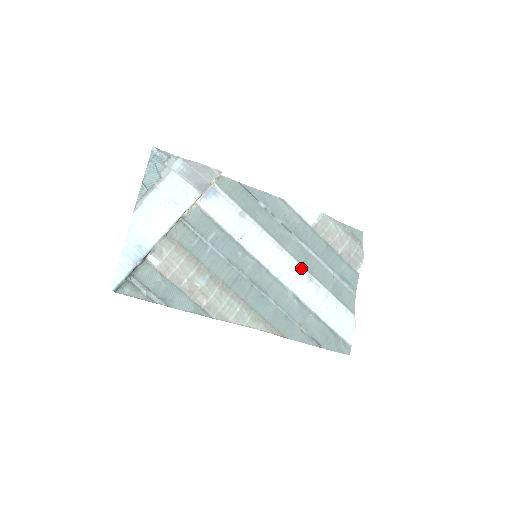
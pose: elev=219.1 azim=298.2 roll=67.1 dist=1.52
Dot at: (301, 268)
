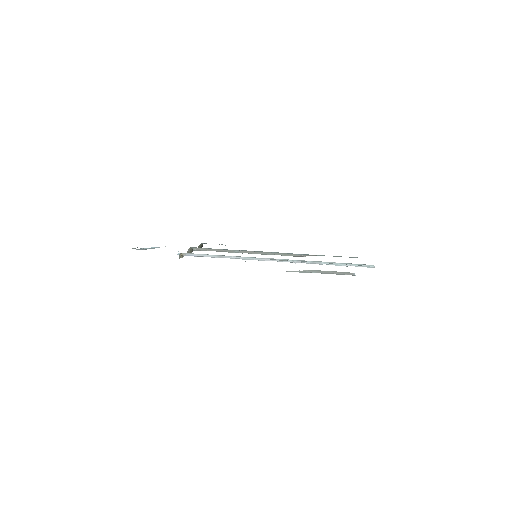
Dot at: (297, 262)
